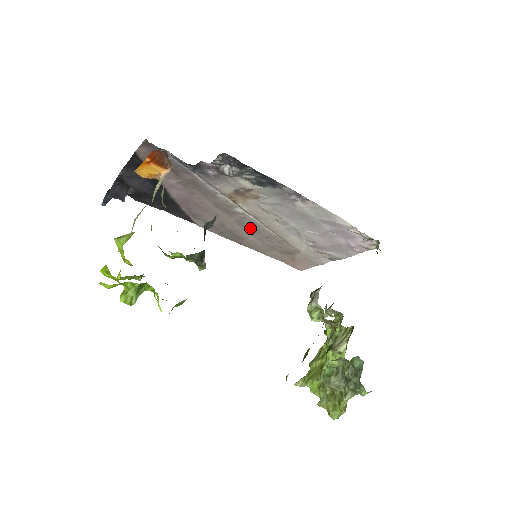
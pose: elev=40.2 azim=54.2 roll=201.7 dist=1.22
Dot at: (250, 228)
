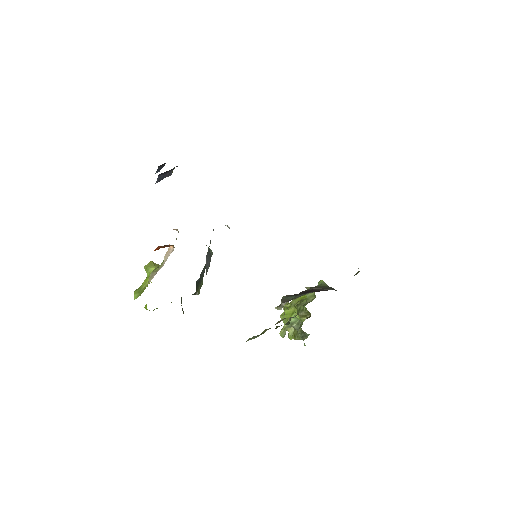
Dot at: occluded
